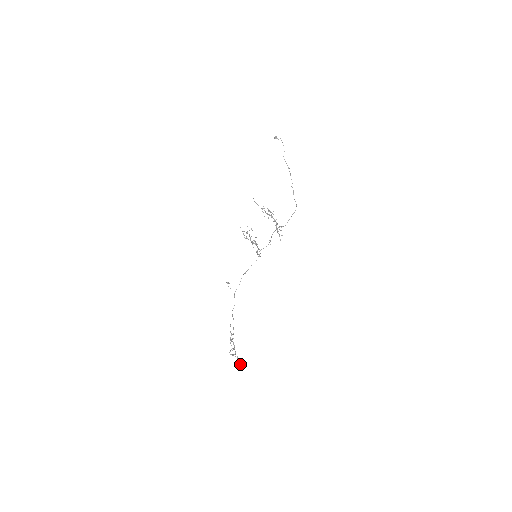
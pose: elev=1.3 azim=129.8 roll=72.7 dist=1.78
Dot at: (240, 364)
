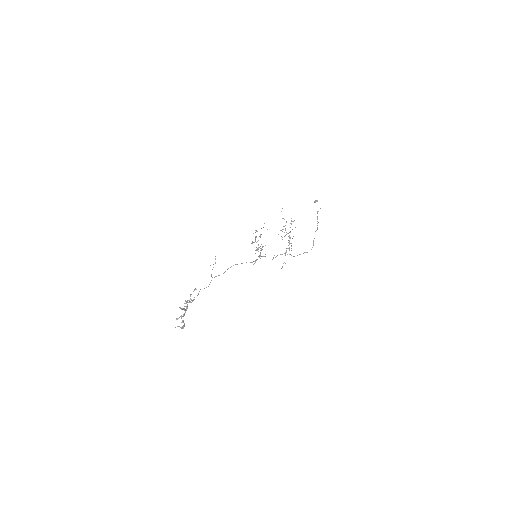
Dot at: (183, 326)
